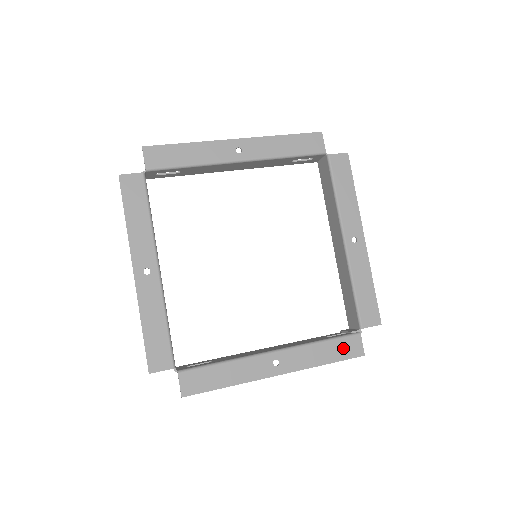
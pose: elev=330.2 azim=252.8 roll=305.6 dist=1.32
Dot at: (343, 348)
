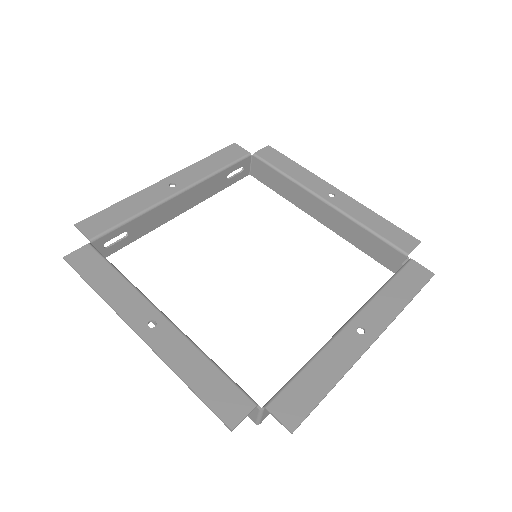
Dot at: (409, 279)
